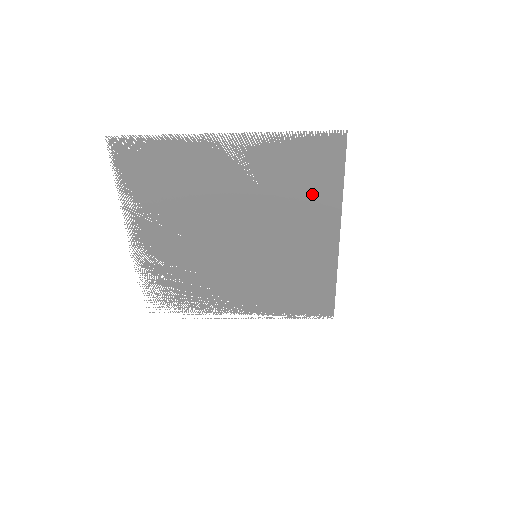
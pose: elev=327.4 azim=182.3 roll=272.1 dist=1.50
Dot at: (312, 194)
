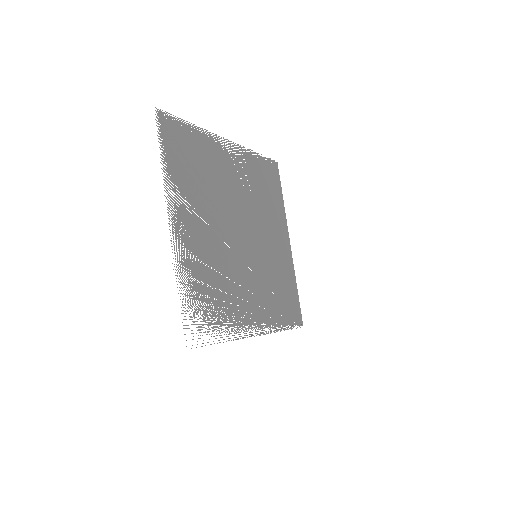
Dot at: (273, 203)
